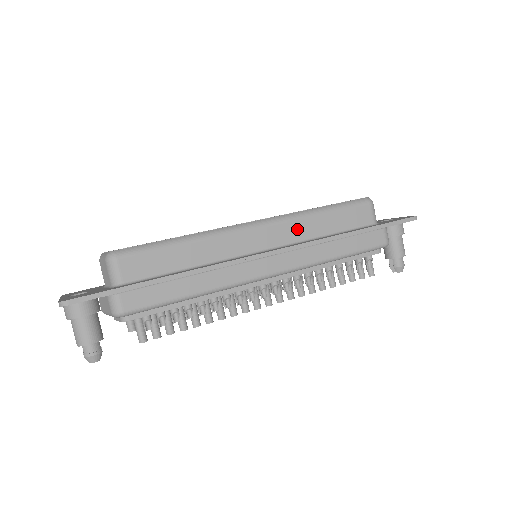
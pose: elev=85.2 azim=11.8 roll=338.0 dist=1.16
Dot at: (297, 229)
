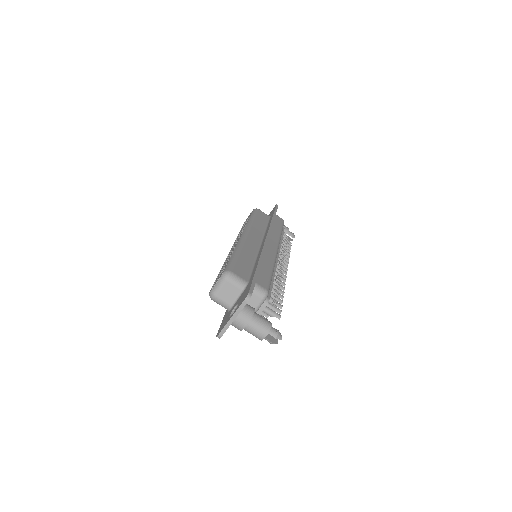
Dot at: (257, 229)
